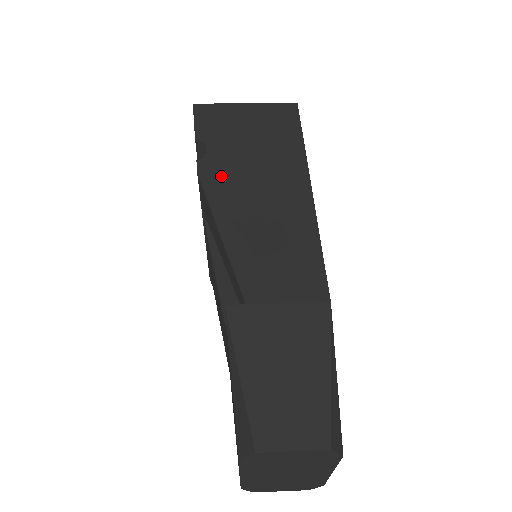
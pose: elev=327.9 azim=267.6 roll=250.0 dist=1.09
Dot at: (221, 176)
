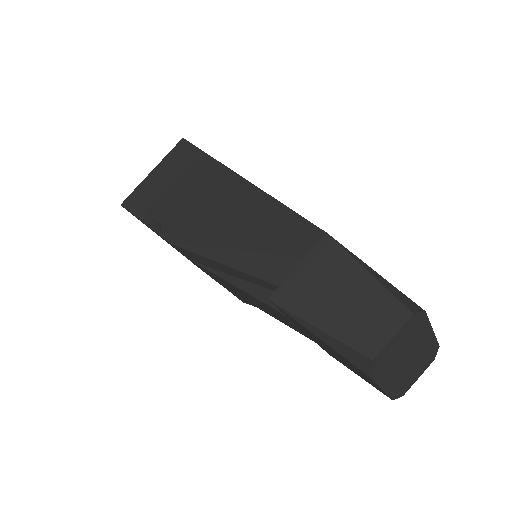
Dot at: (185, 229)
